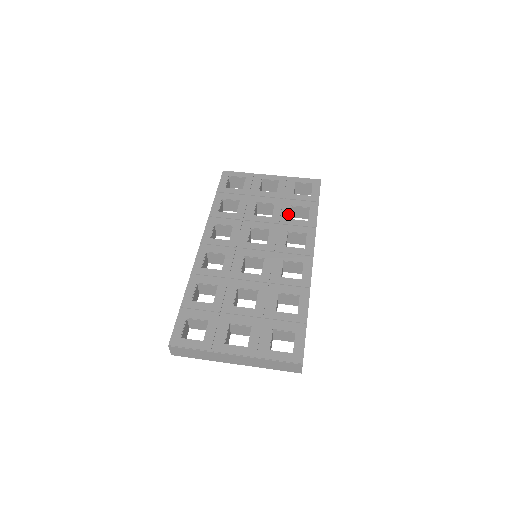
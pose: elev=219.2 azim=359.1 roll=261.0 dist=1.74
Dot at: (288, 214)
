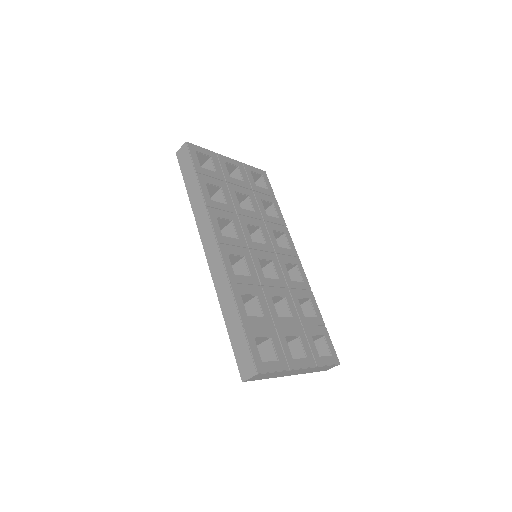
Dot at: (264, 209)
